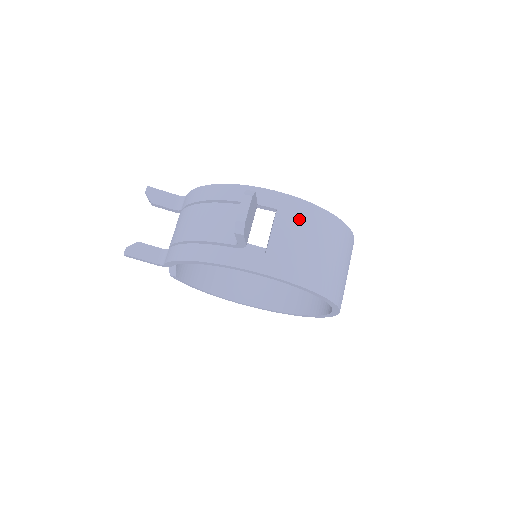
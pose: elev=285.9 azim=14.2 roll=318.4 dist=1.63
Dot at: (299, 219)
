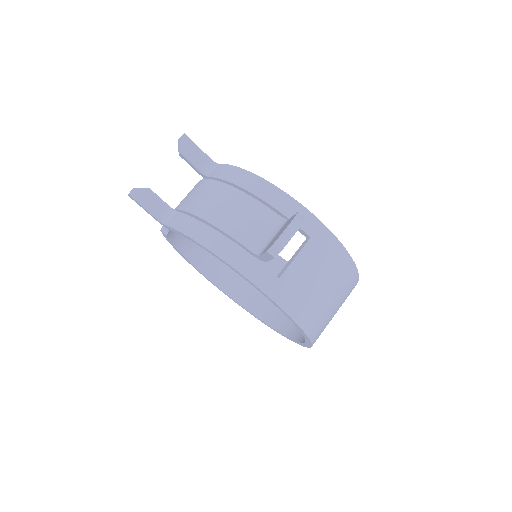
Dot at: (325, 257)
